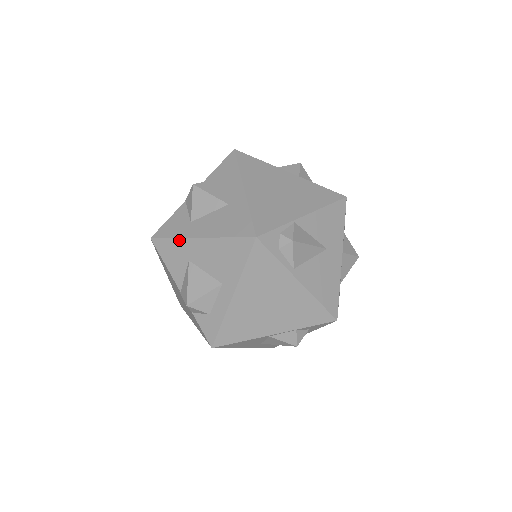
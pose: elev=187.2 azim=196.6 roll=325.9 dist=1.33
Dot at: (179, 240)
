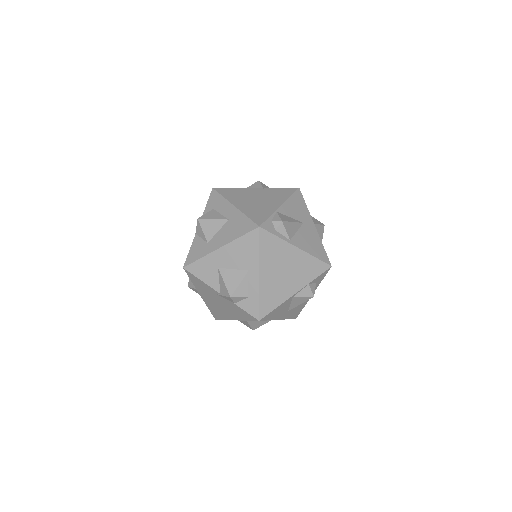
Dot at: (205, 257)
